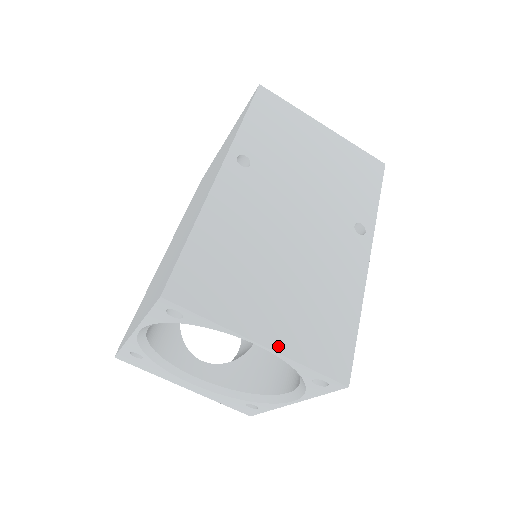
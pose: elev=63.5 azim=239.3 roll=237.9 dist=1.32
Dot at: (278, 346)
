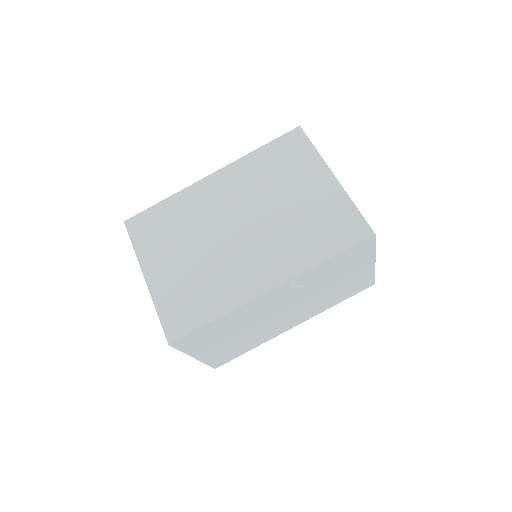
Dot at: (202, 359)
